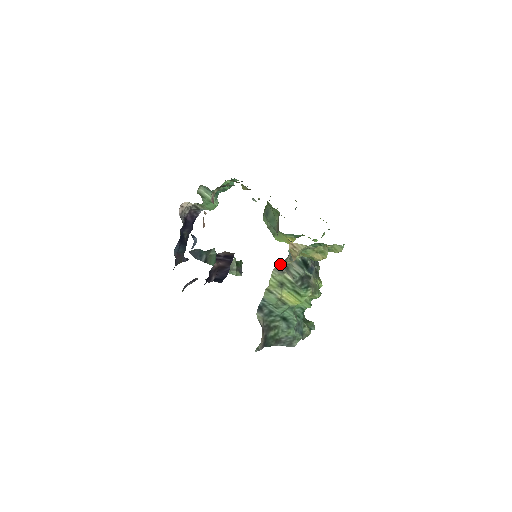
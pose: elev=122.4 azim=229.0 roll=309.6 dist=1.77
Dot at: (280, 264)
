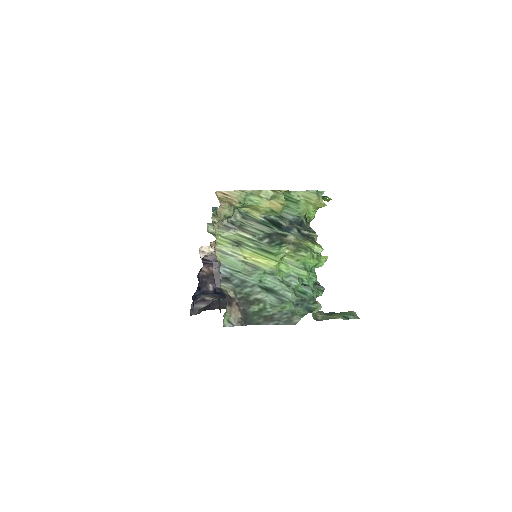
Dot at: (224, 220)
